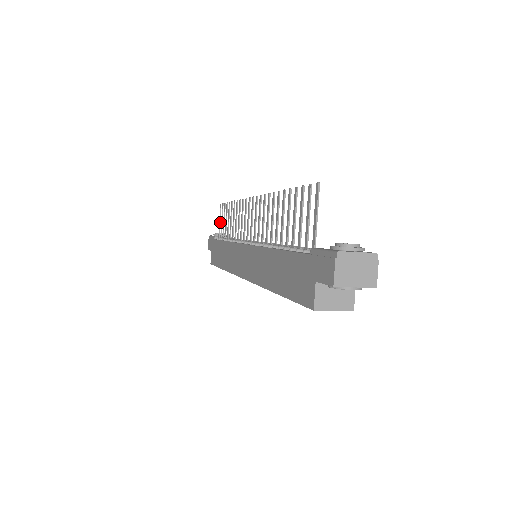
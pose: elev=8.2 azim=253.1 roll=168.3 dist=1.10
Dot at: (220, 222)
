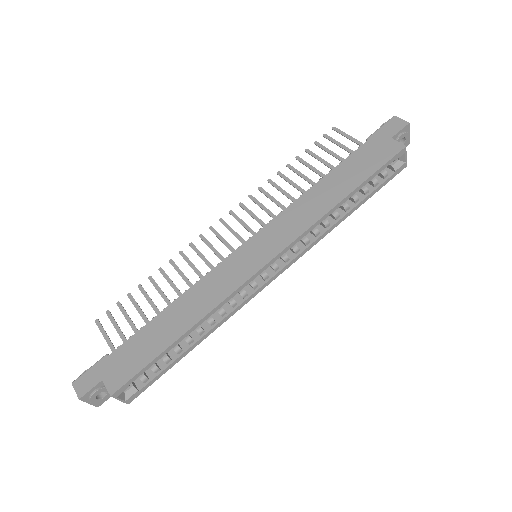
Dot at: (107, 336)
